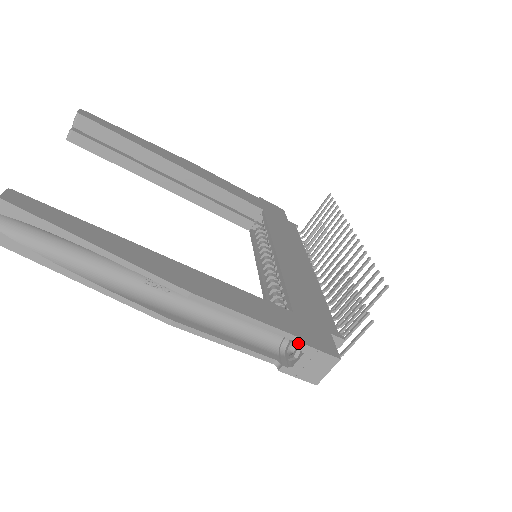
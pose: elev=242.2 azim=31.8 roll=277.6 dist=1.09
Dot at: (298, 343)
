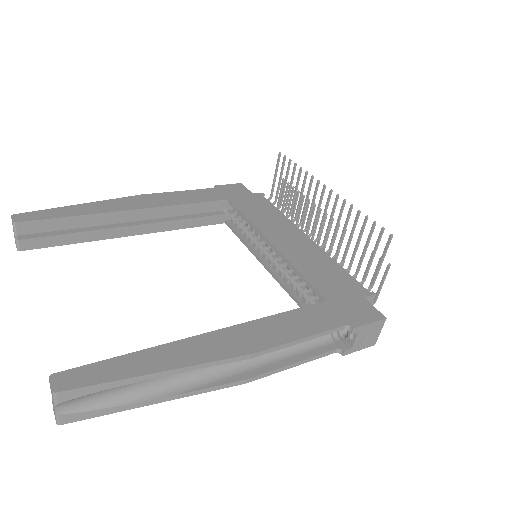
Dot at: (350, 329)
